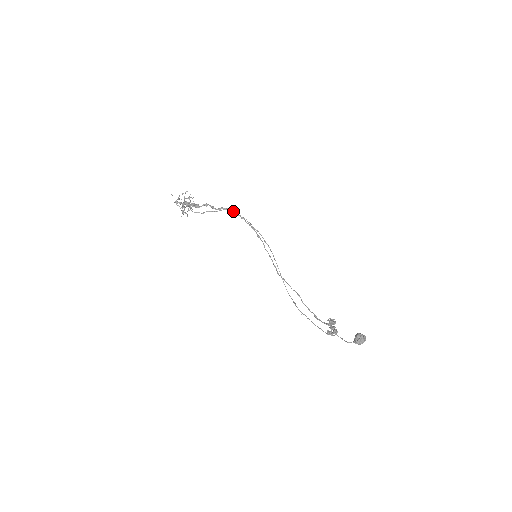
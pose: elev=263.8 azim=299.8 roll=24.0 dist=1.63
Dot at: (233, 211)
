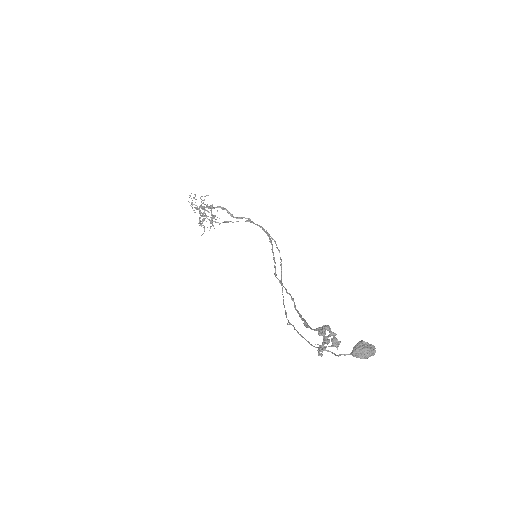
Dot at: occluded
